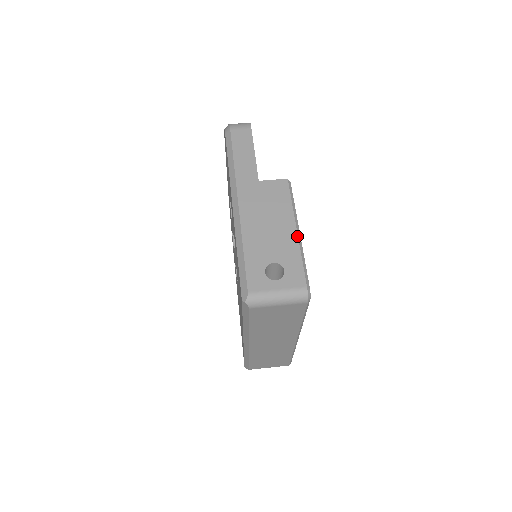
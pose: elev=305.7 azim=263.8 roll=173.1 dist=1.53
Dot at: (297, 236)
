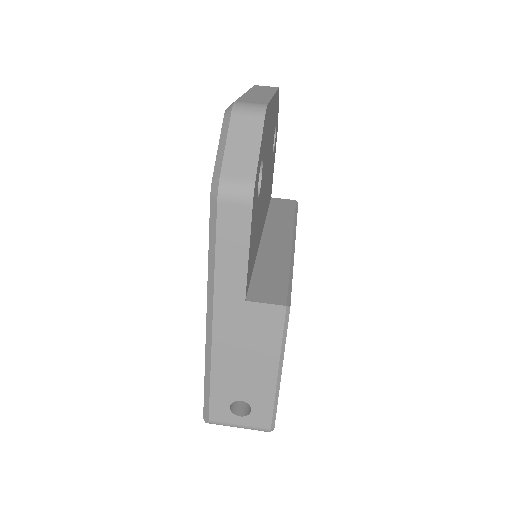
Dot at: (276, 380)
